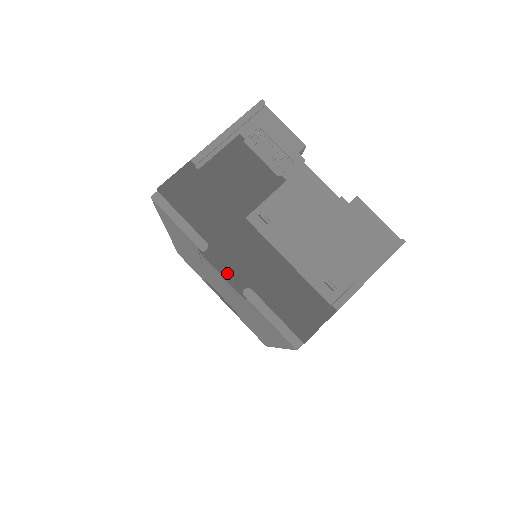
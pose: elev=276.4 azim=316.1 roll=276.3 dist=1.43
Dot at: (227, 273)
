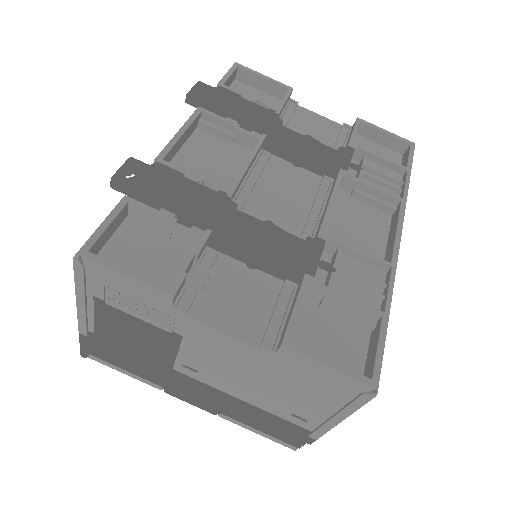
Dot at: (194, 405)
